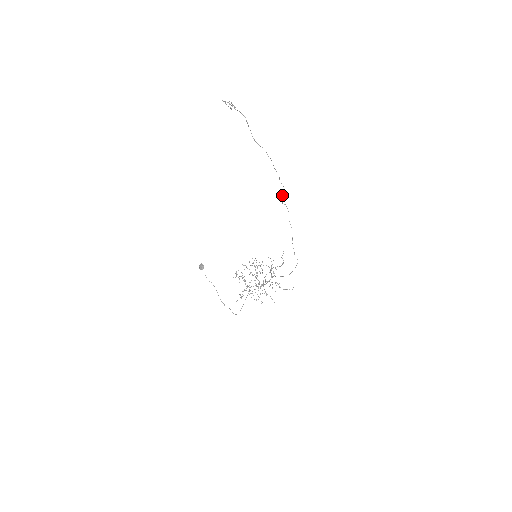
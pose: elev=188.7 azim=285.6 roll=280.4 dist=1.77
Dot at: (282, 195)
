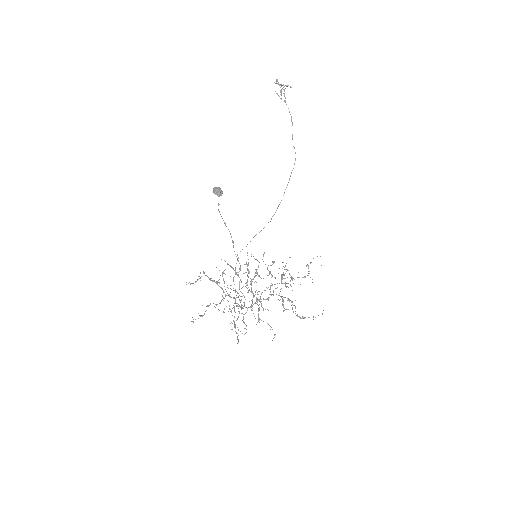
Dot at: occluded
